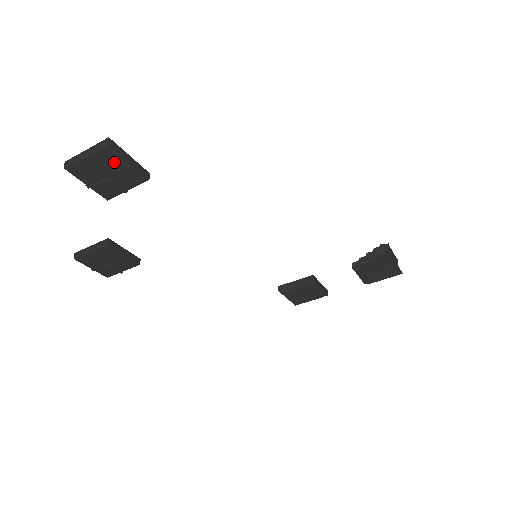
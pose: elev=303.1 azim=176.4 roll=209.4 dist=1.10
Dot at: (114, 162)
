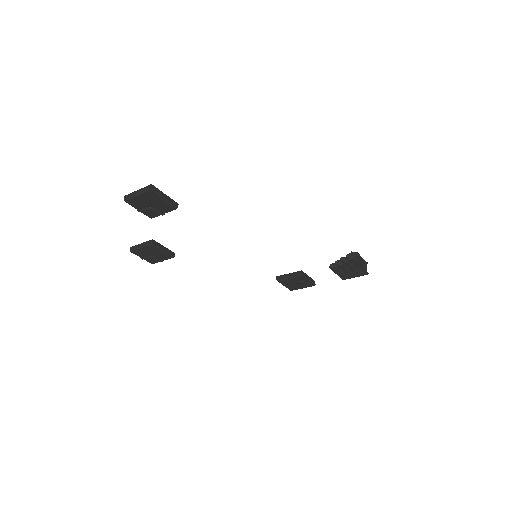
Dot at: (155, 198)
